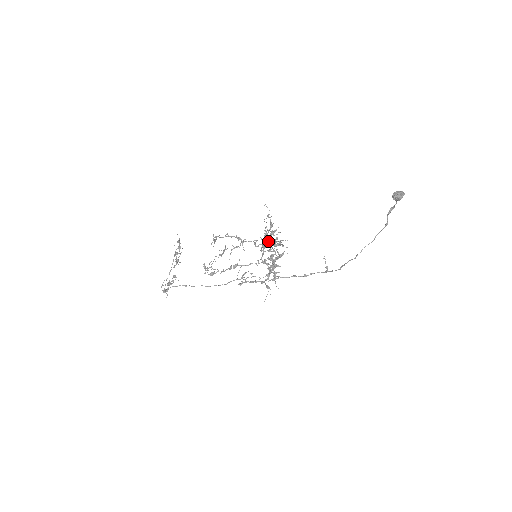
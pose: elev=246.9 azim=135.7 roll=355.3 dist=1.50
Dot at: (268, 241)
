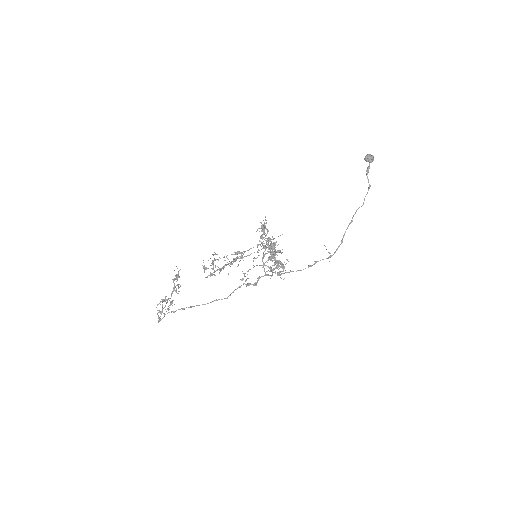
Dot at: occluded
